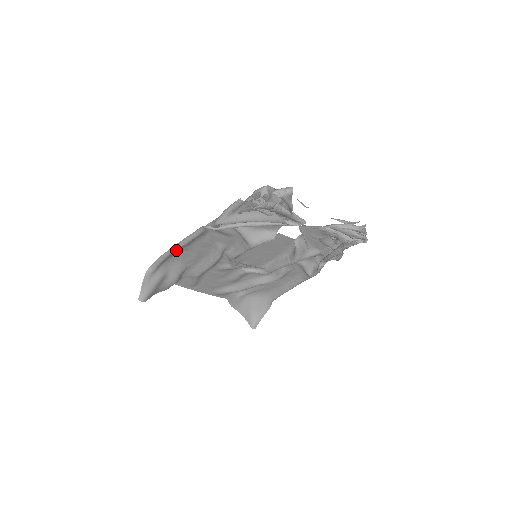
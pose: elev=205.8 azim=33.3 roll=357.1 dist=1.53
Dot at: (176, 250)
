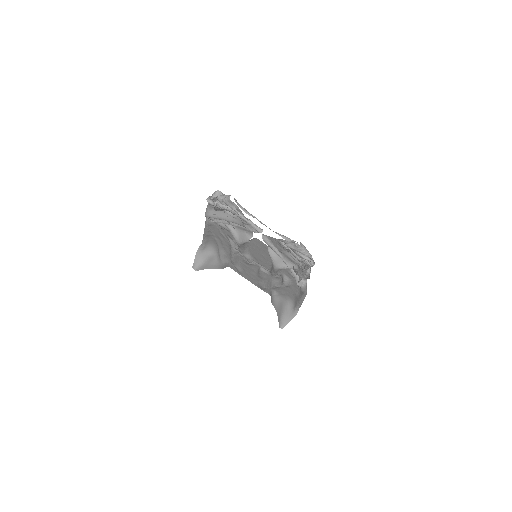
Dot at: (205, 234)
